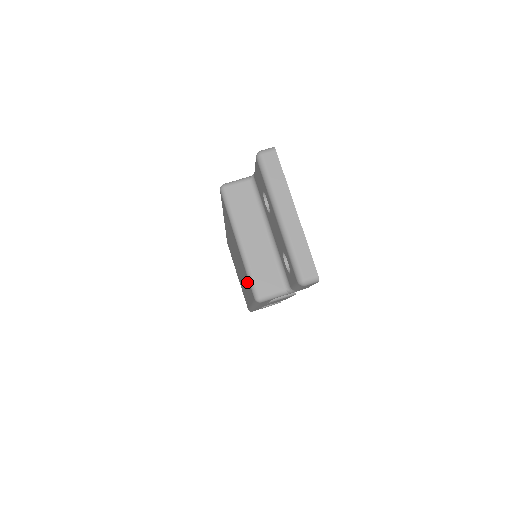
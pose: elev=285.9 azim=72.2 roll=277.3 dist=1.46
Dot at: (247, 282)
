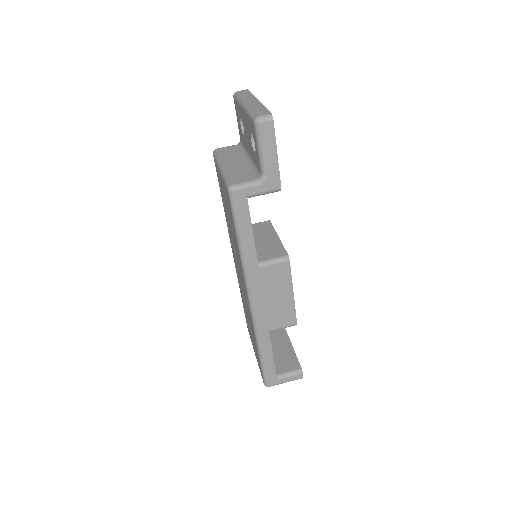
Dot at: (229, 211)
